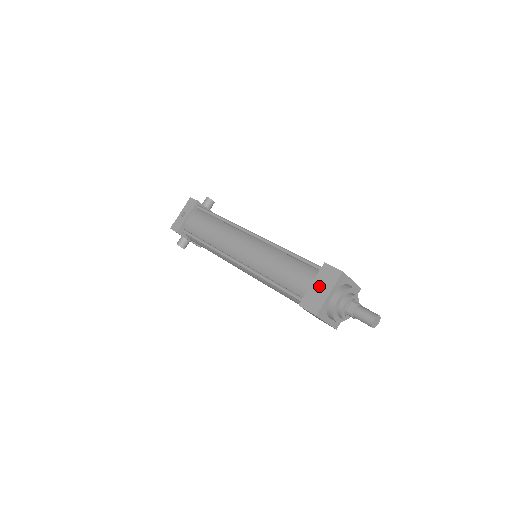
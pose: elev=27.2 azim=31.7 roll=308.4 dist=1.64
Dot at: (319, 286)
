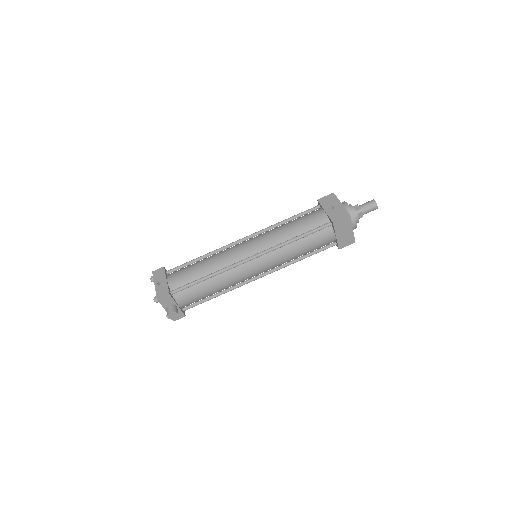
Dot at: occluded
